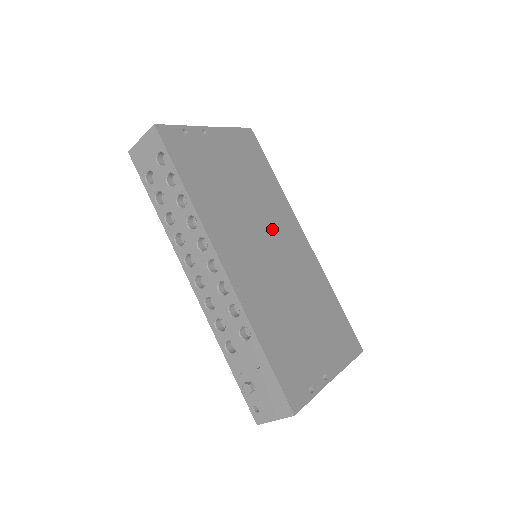
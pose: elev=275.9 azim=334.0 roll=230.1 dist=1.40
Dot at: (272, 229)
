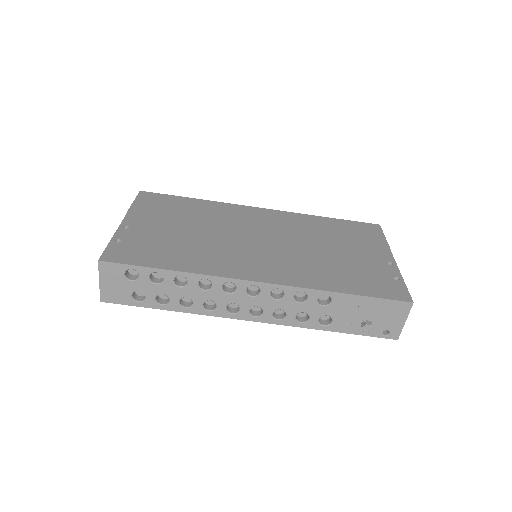
Dot at: (243, 228)
